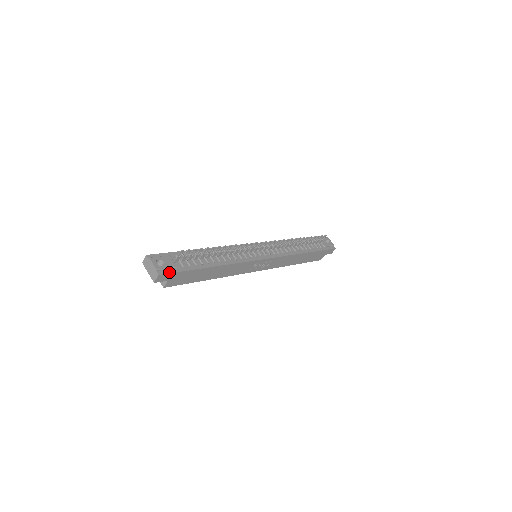
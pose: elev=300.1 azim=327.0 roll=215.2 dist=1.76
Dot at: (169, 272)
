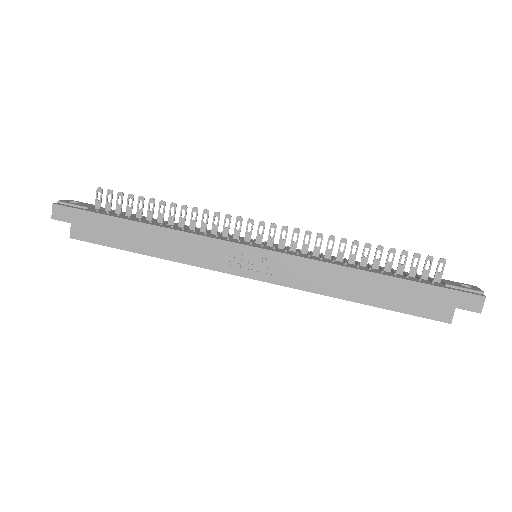
Dot at: (70, 207)
